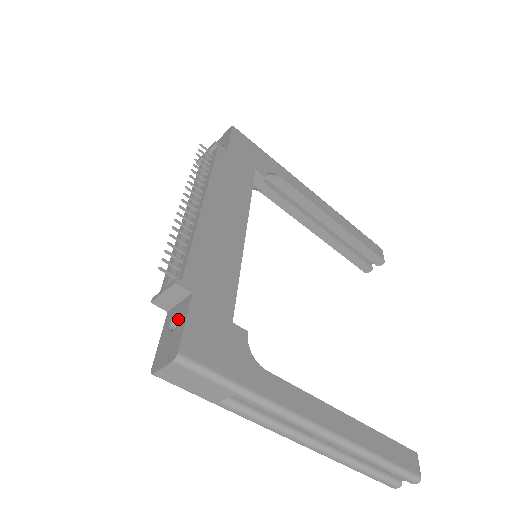
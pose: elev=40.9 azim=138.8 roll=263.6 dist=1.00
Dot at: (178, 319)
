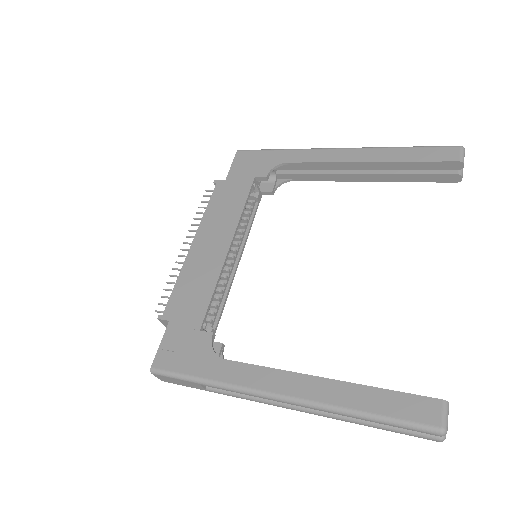
Dot at: occluded
